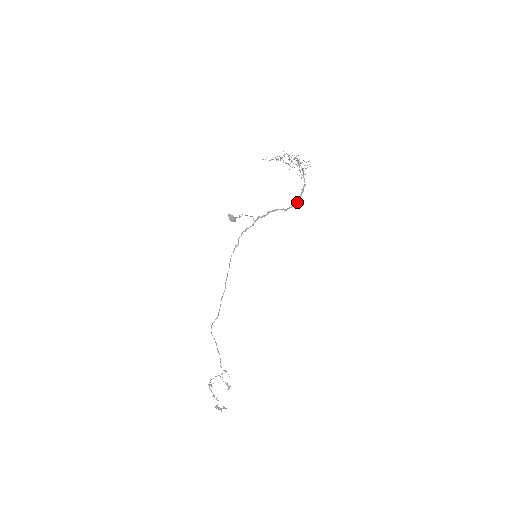
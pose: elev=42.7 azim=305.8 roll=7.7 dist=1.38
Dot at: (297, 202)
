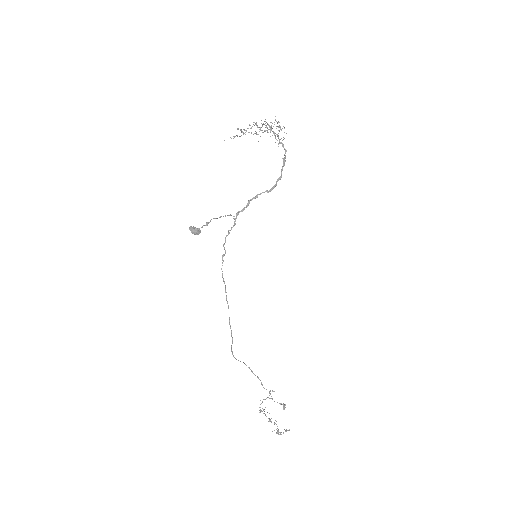
Dot at: (281, 176)
